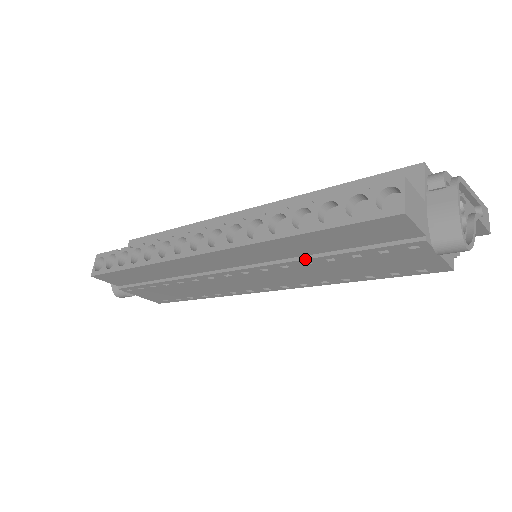
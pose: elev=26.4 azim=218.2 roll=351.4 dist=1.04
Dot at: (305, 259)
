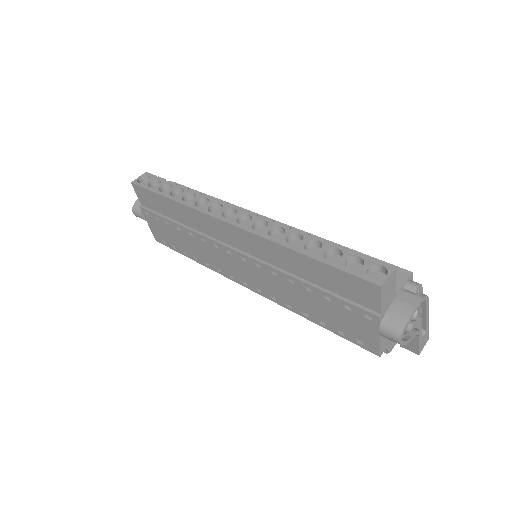
Dot at: (292, 276)
